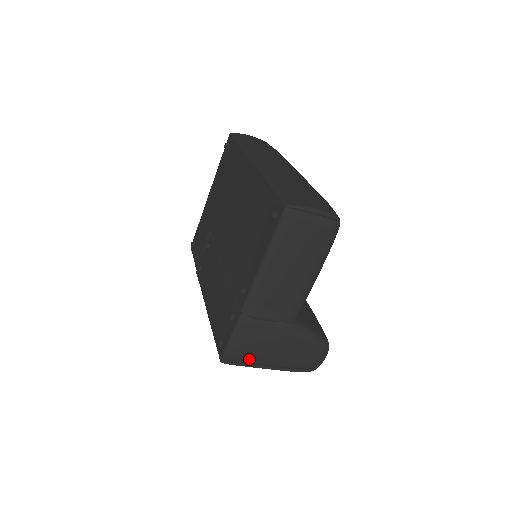
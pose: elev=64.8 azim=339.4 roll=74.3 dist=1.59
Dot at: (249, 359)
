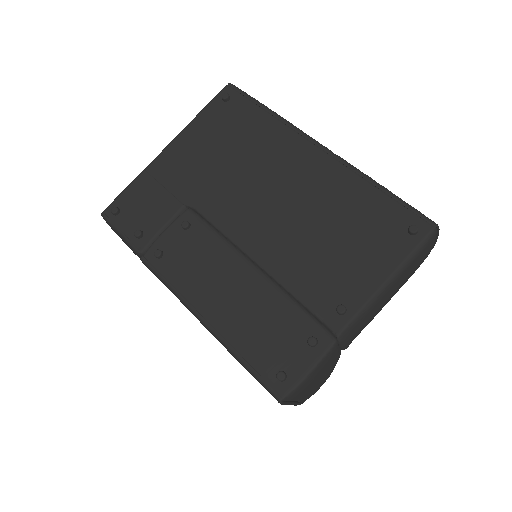
Dot at: (299, 395)
